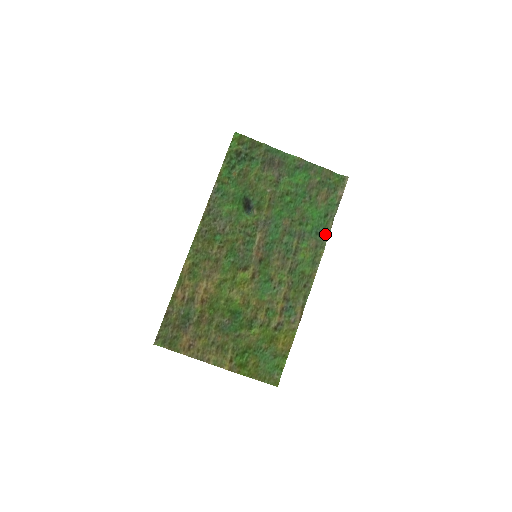
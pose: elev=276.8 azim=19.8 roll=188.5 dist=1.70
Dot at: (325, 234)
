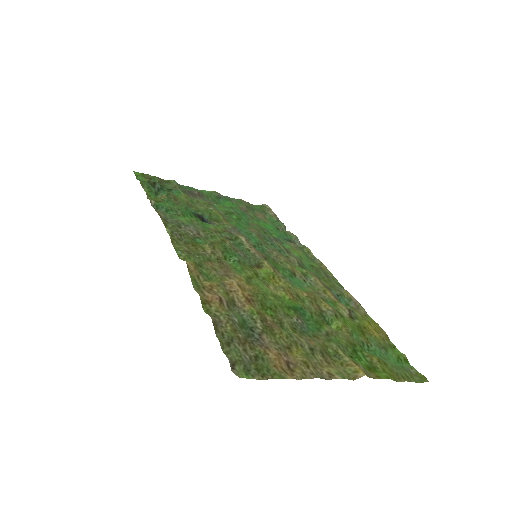
Dot at: (293, 241)
